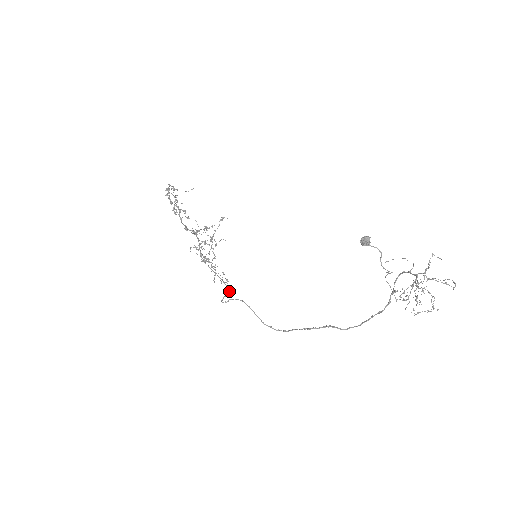
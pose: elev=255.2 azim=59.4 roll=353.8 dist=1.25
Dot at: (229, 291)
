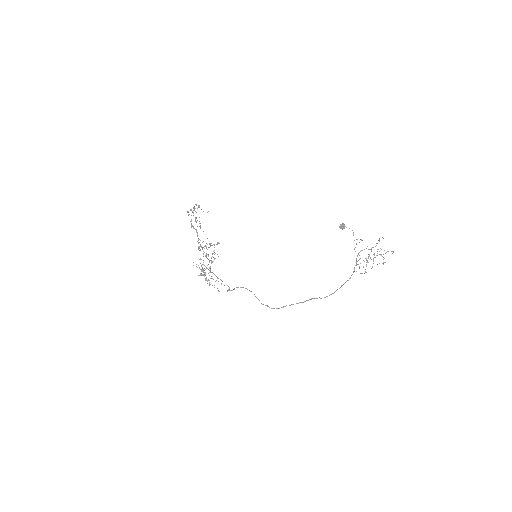
Dot at: (229, 288)
